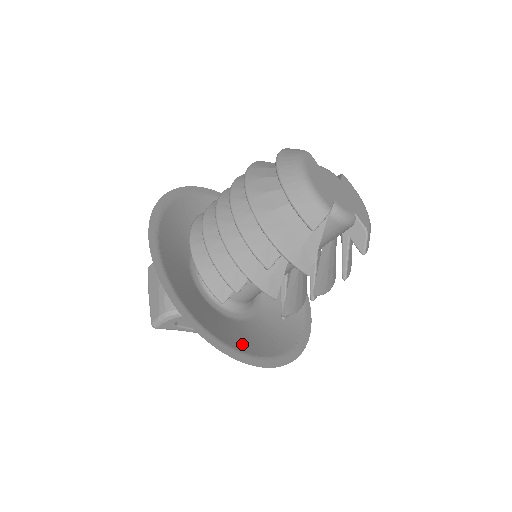
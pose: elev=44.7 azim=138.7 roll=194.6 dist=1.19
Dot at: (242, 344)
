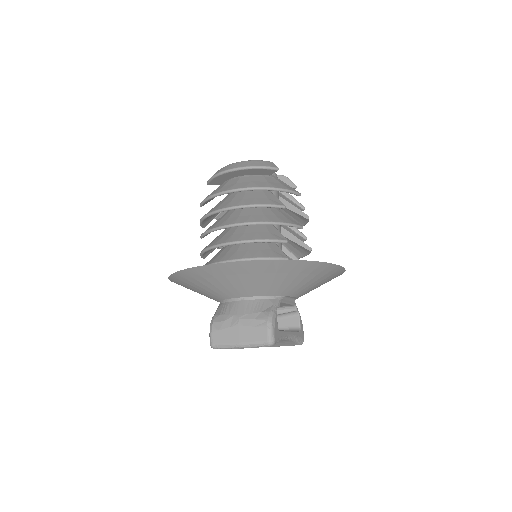
Dot at: occluded
